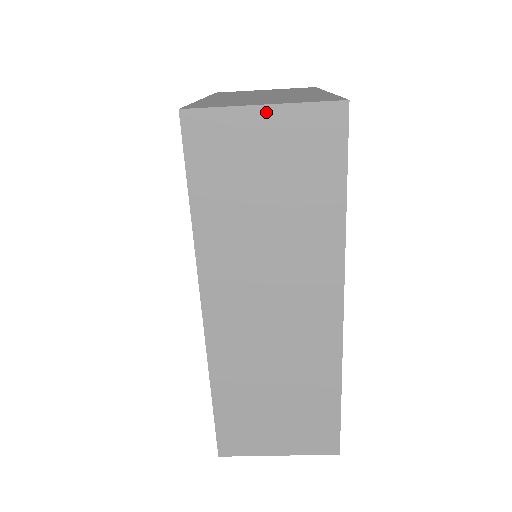
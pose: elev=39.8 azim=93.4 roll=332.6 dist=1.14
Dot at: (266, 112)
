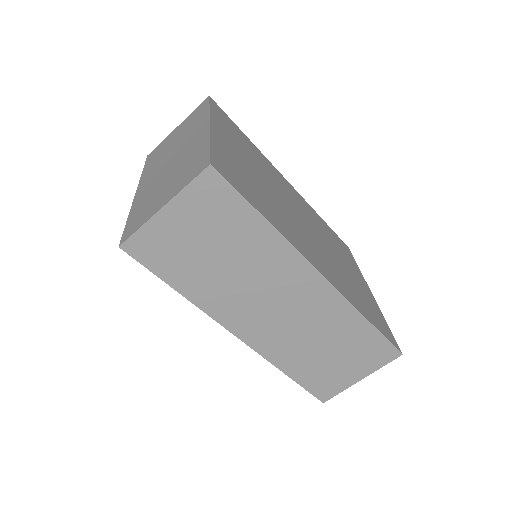
Dot at: (168, 210)
